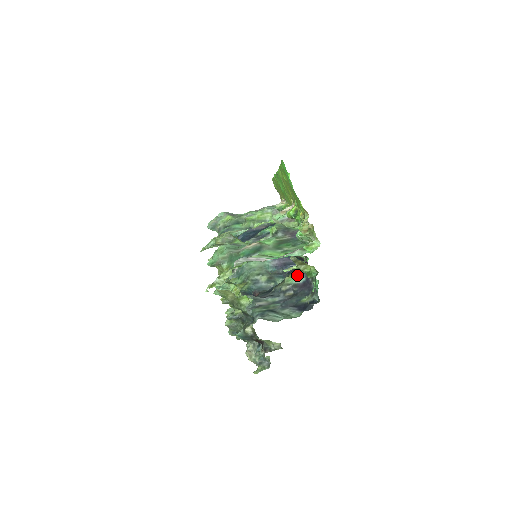
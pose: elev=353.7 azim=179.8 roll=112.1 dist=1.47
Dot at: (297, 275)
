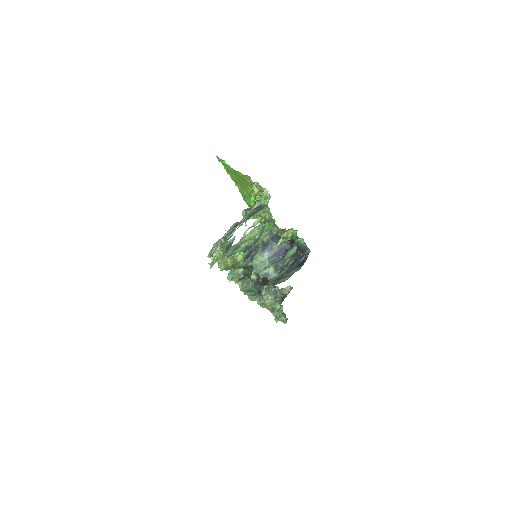
Dot at: (291, 249)
